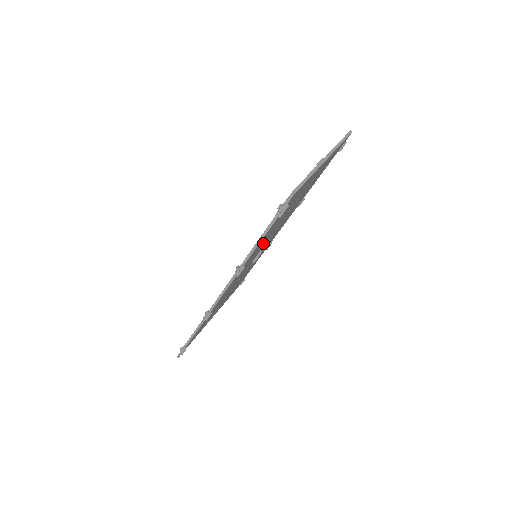
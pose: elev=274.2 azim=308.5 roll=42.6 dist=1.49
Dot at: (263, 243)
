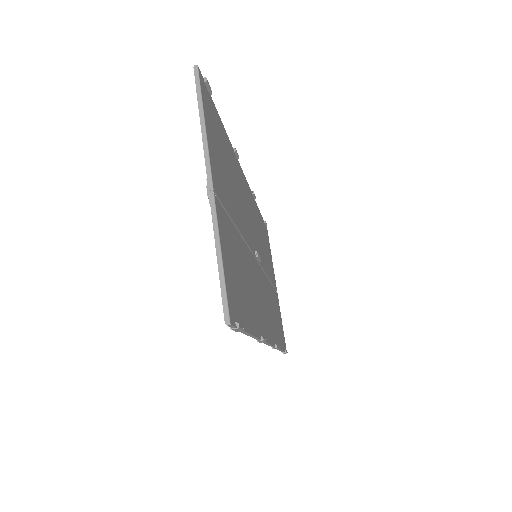
Dot at: (251, 281)
